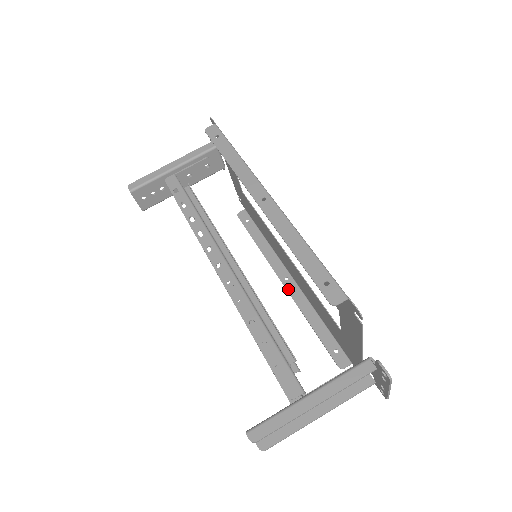
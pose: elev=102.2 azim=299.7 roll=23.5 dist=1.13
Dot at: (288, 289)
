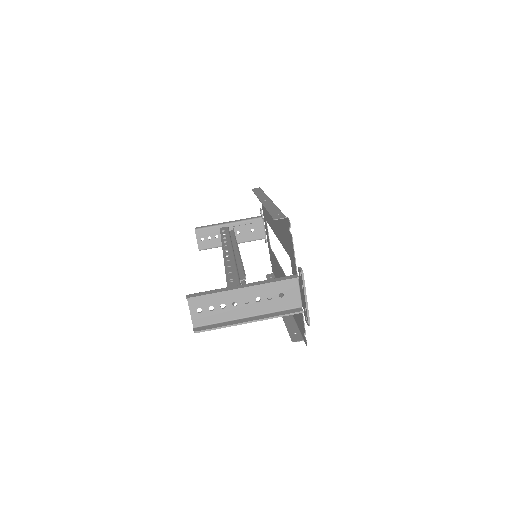
Dot at: occluded
